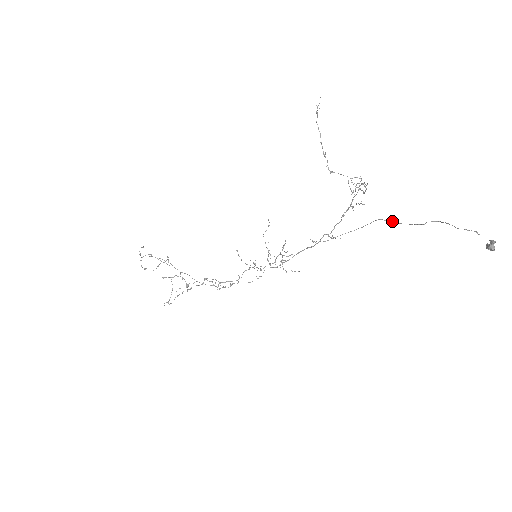
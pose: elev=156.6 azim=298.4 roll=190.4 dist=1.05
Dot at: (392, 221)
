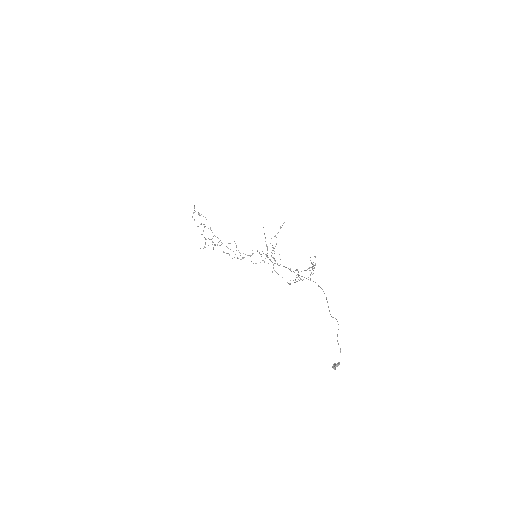
Dot at: occluded
